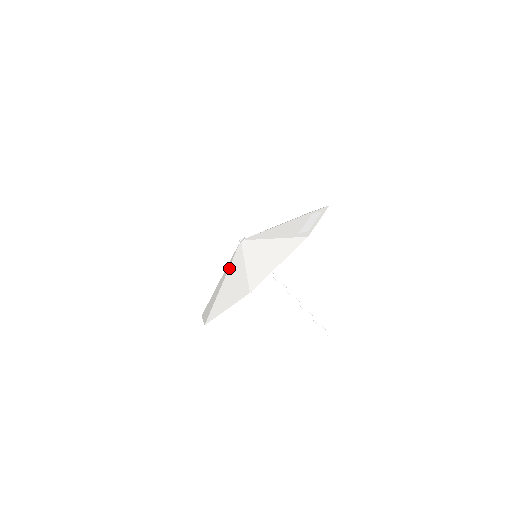
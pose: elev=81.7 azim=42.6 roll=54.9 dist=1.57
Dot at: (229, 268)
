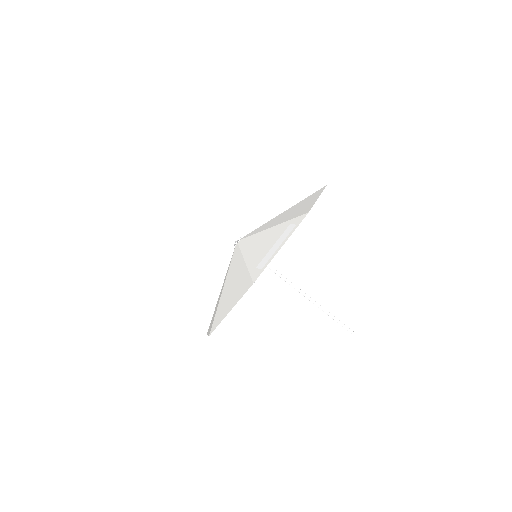
Dot at: occluded
